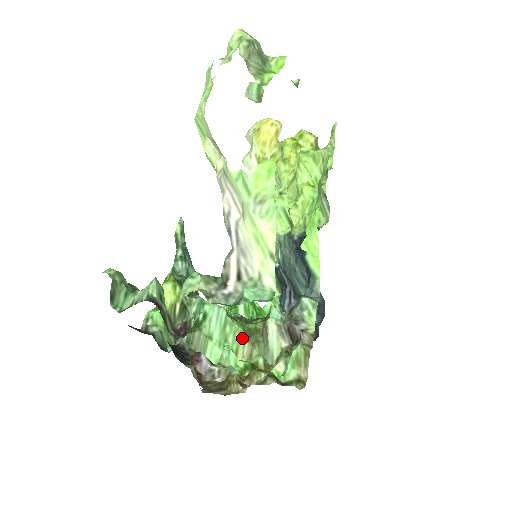
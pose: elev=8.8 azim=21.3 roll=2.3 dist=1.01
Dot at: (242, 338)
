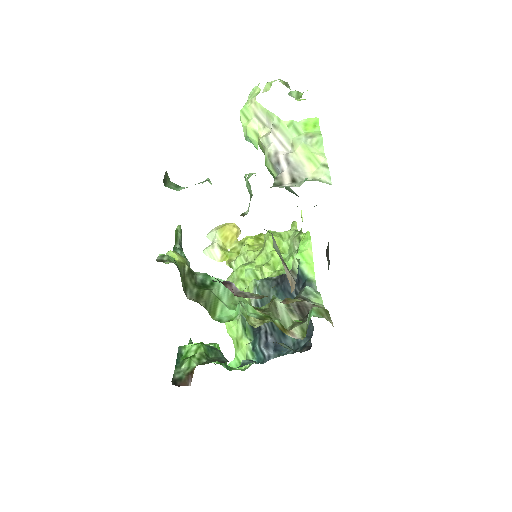
Dot at: occluded
